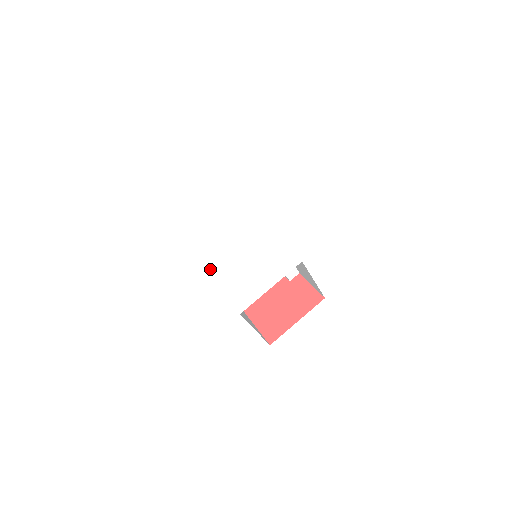
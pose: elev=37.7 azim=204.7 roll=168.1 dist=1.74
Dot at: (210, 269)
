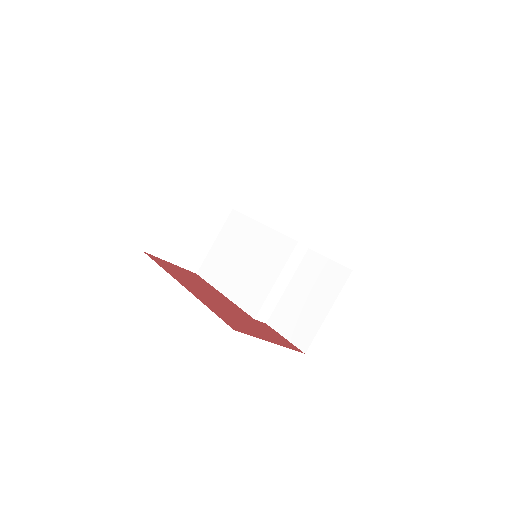
Dot at: occluded
